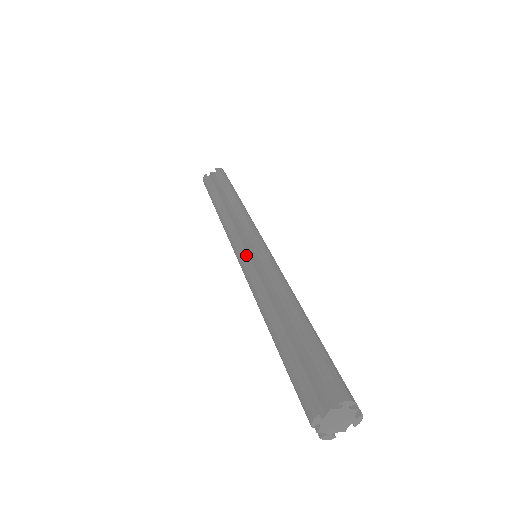
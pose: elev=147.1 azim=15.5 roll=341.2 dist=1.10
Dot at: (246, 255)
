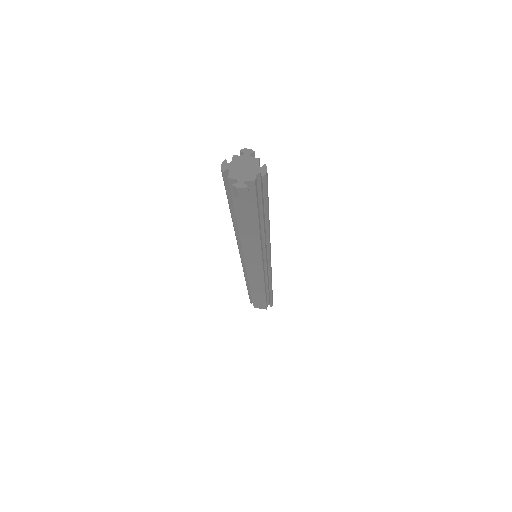
Dot at: occluded
